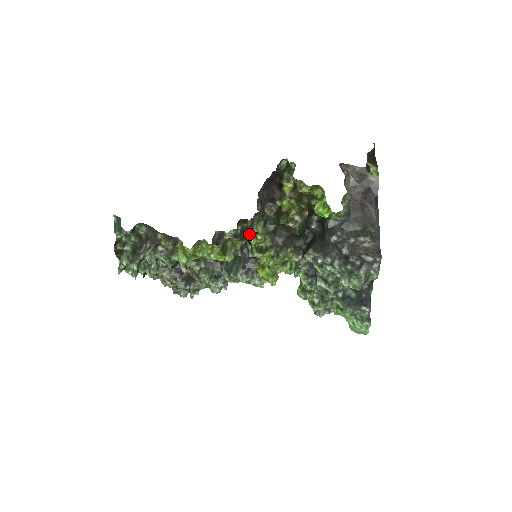
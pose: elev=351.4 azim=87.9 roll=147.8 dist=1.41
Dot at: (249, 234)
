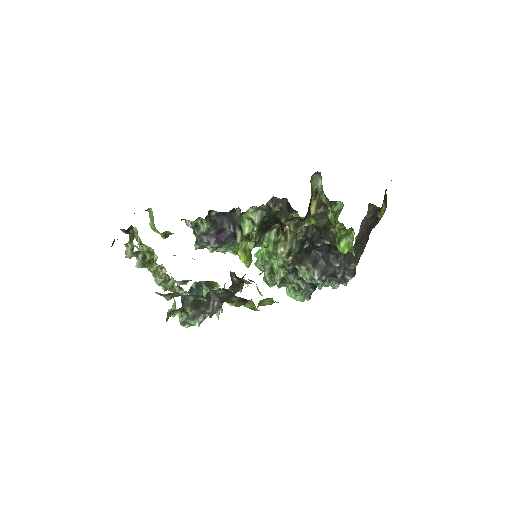
Dot at: occluded
